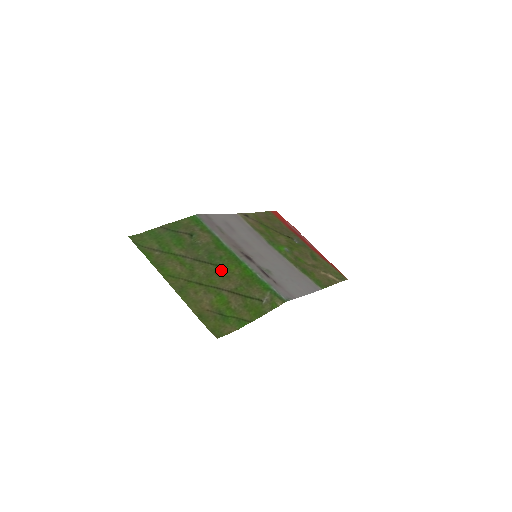
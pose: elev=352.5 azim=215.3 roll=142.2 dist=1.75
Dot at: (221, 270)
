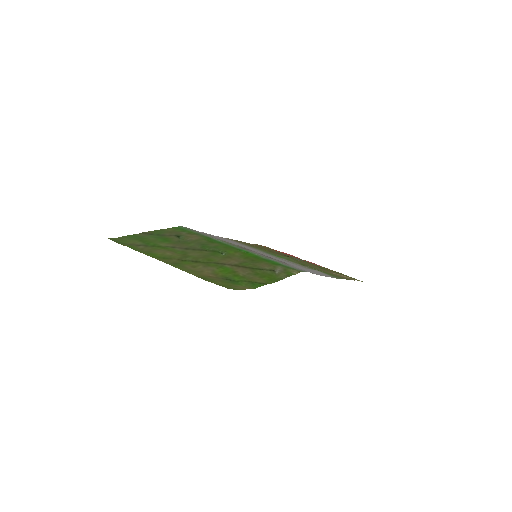
Dot at: (219, 254)
